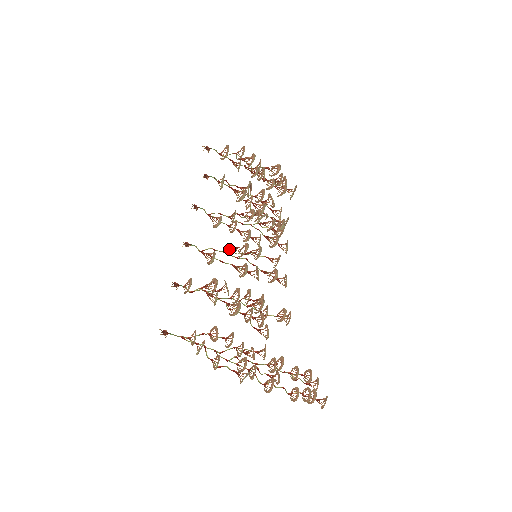
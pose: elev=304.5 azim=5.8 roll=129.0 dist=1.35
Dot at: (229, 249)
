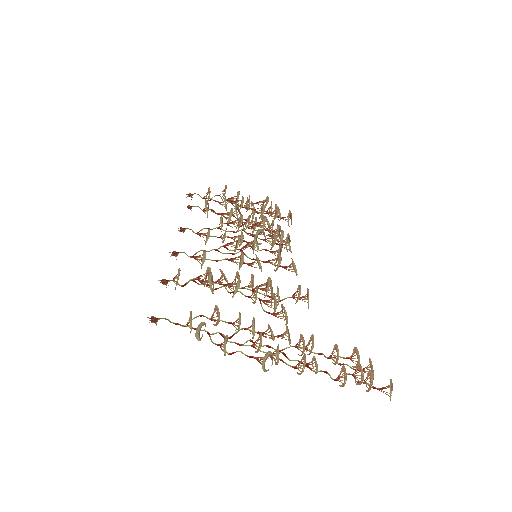
Dot at: (220, 246)
